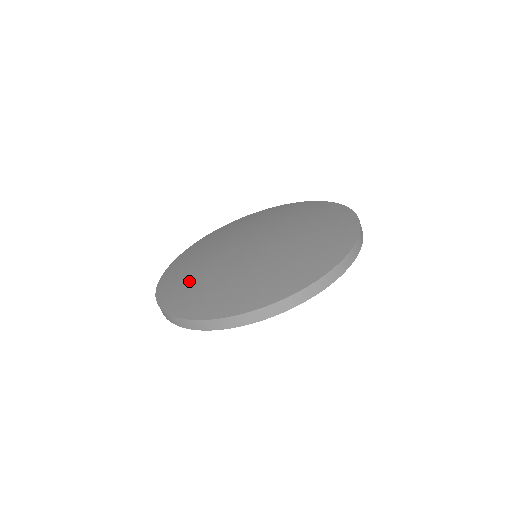
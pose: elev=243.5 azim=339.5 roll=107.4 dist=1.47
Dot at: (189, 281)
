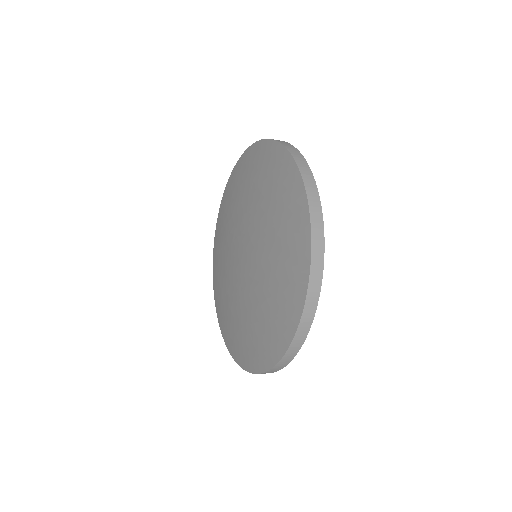
Dot at: (225, 308)
